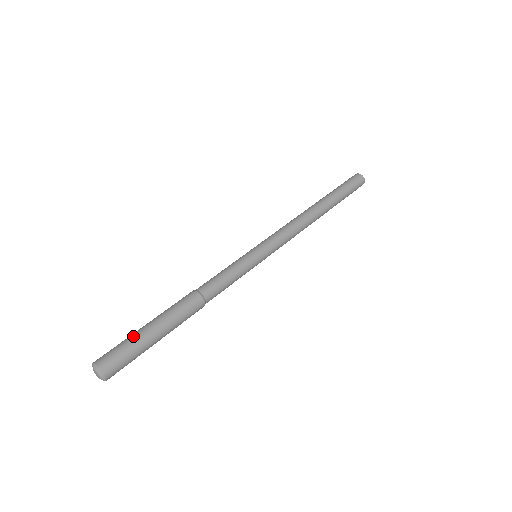
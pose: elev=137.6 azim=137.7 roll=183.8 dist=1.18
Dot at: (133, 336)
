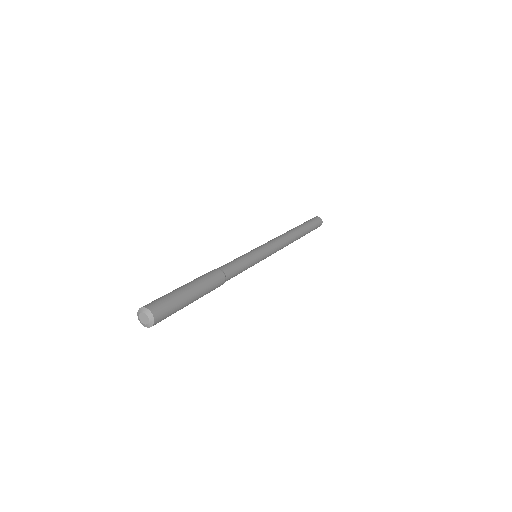
Dot at: occluded
